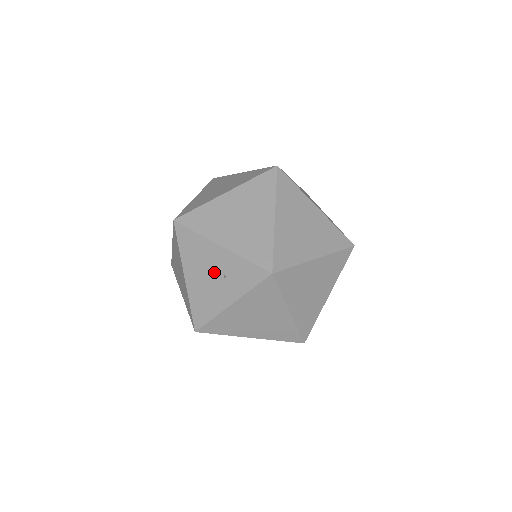
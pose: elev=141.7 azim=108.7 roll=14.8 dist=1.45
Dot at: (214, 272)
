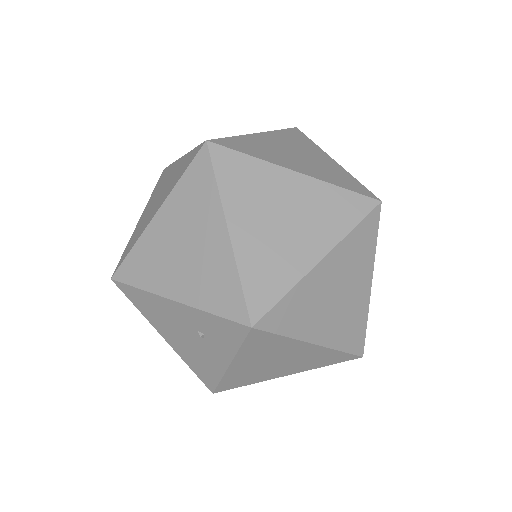
Dot at: (188, 331)
